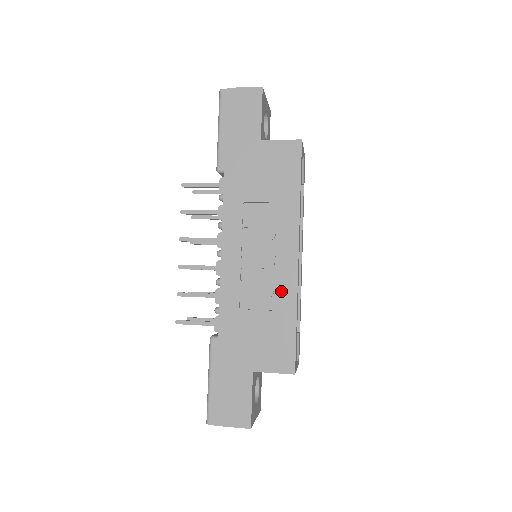
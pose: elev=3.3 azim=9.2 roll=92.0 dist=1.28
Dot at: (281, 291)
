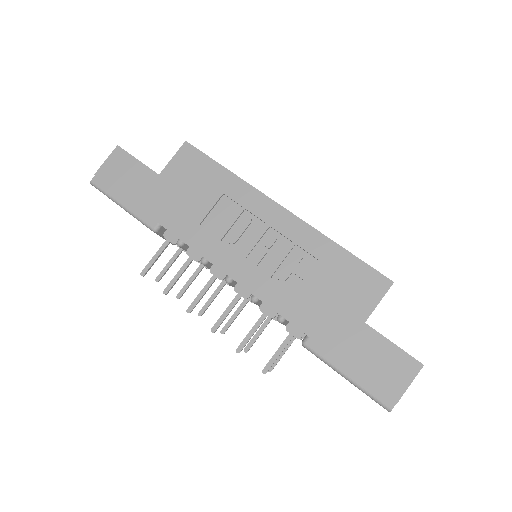
Dot at: (304, 243)
